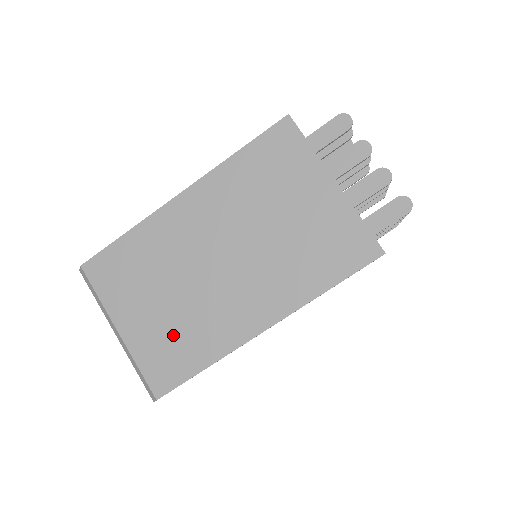
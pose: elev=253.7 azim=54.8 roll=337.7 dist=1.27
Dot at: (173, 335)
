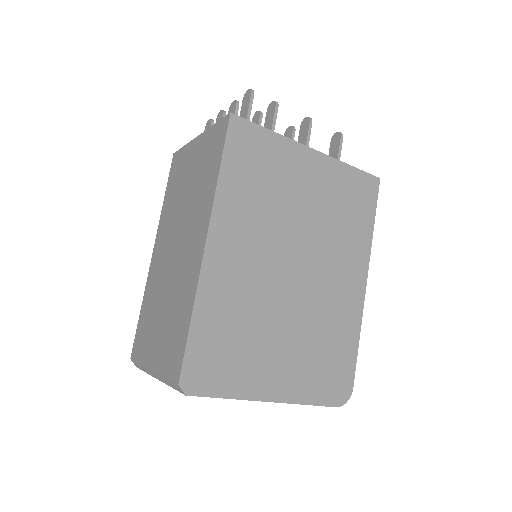
Dot at: (172, 325)
